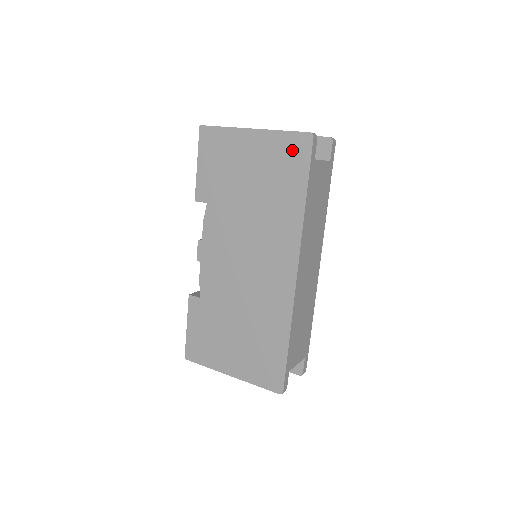
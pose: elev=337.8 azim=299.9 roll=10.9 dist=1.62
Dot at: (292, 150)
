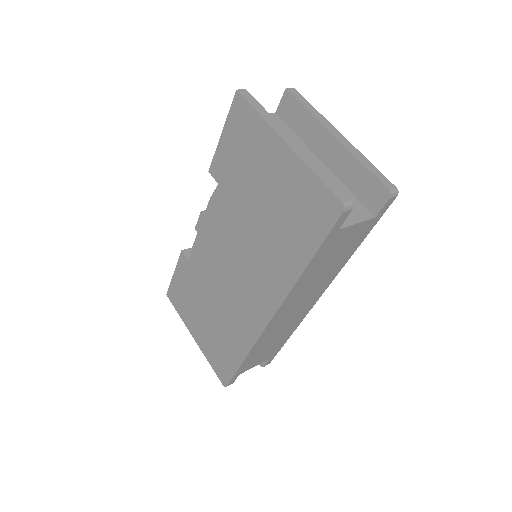
Dot at: (315, 205)
